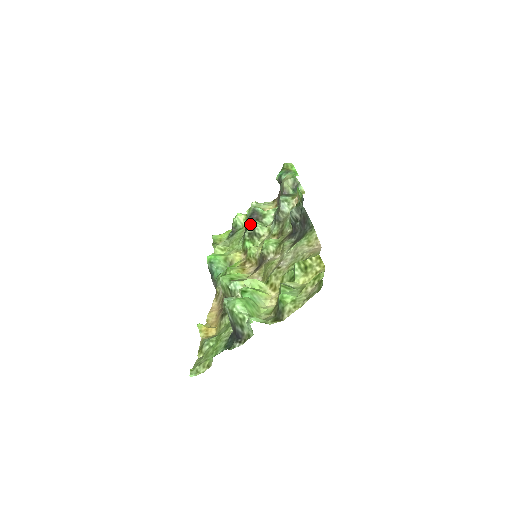
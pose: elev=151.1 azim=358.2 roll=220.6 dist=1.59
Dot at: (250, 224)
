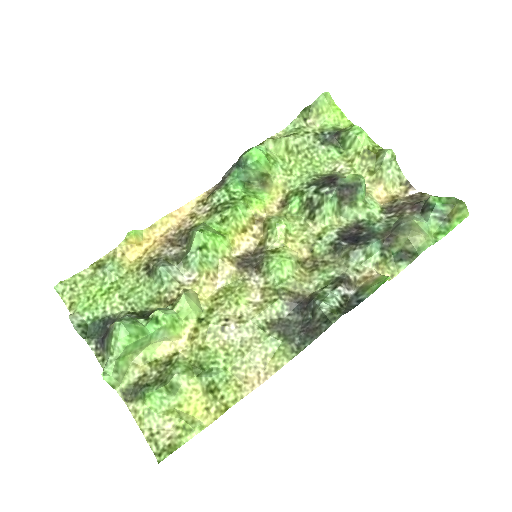
Dot at: (325, 197)
